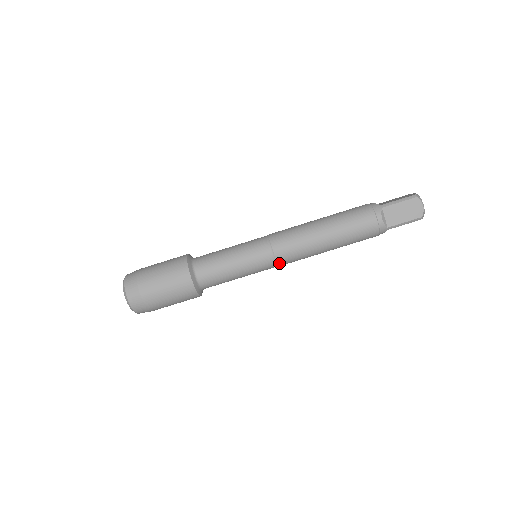
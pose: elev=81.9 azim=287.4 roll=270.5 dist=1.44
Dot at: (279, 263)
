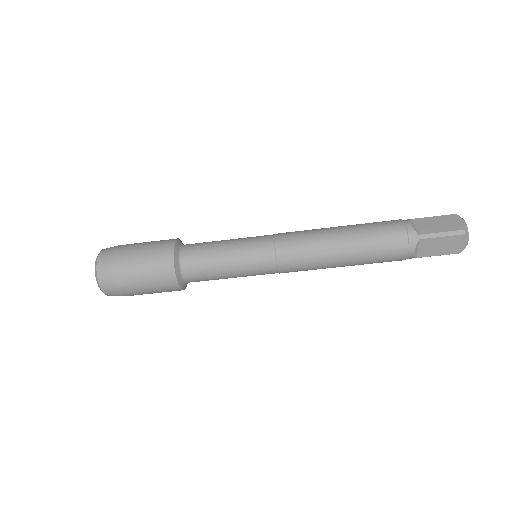
Dot at: occluded
